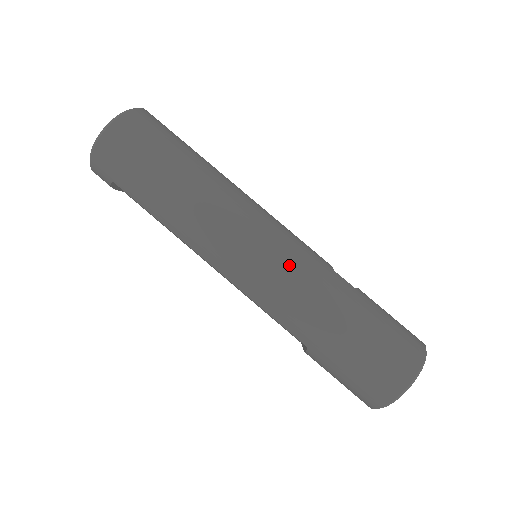
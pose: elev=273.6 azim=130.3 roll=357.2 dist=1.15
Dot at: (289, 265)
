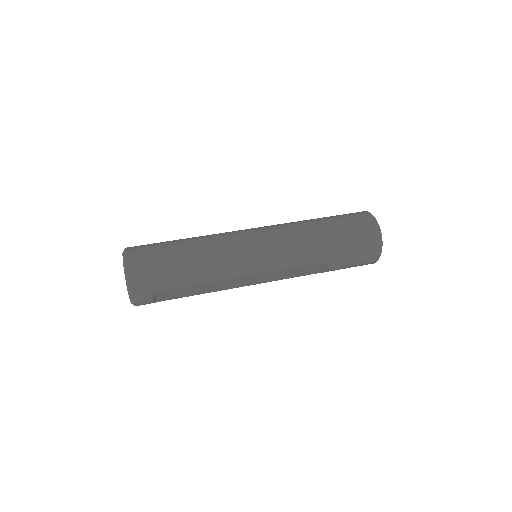
Dot at: (278, 234)
